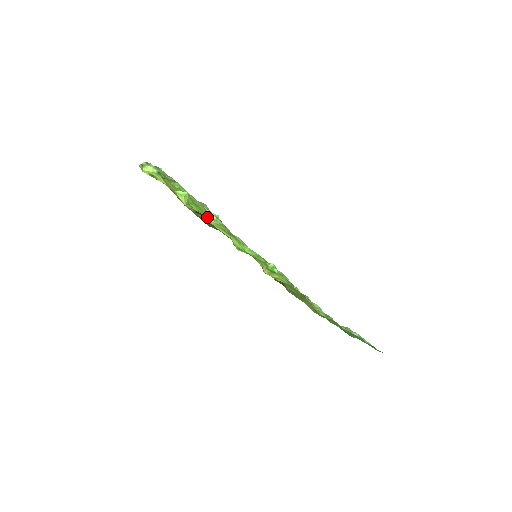
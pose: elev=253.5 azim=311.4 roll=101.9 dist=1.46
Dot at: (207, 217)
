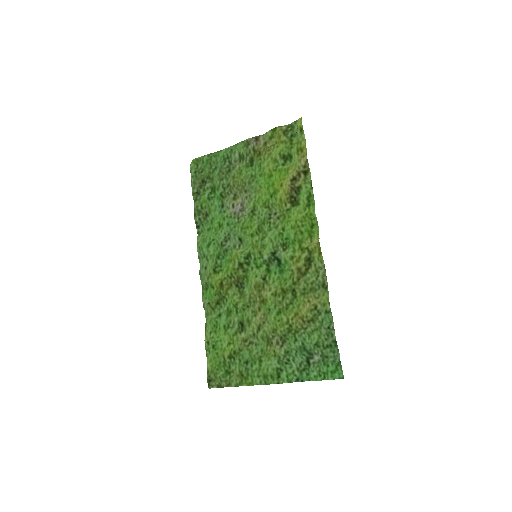
Dot at: (274, 191)
